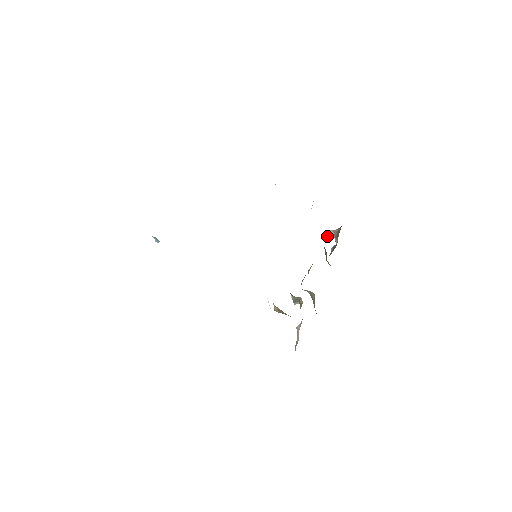
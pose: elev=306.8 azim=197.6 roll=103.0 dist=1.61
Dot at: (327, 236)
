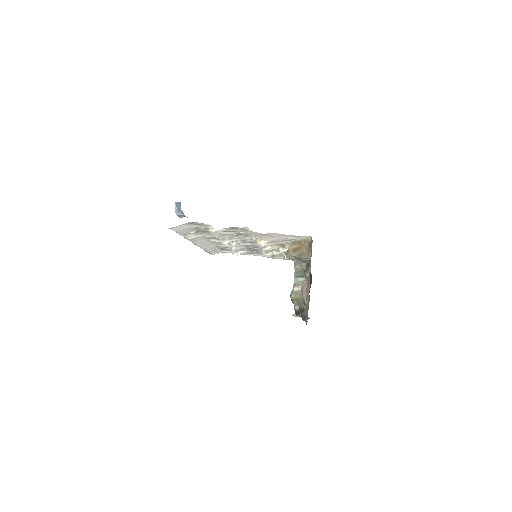
Dot at: (294, 315)
